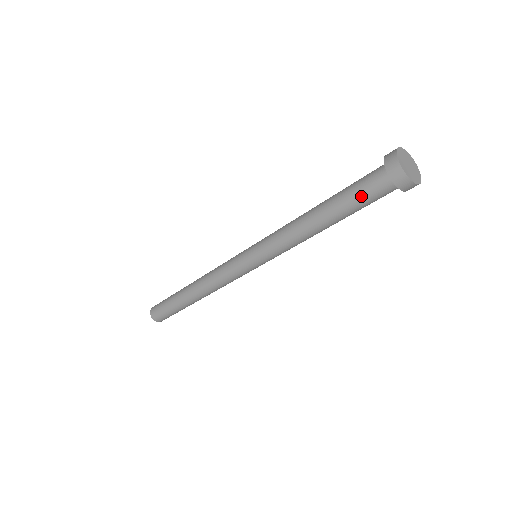
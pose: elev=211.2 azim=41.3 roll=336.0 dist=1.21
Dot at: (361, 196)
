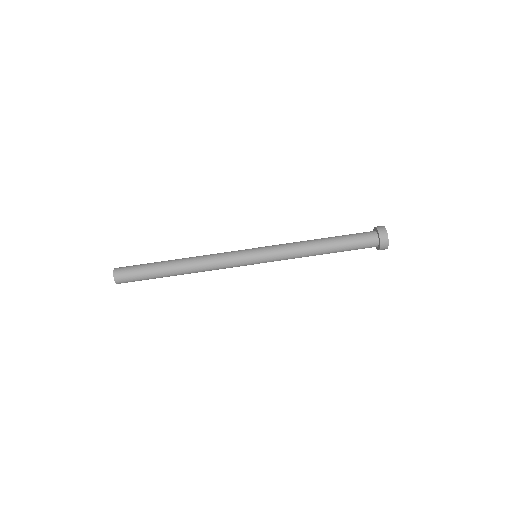
Dot at: (357, 244)
